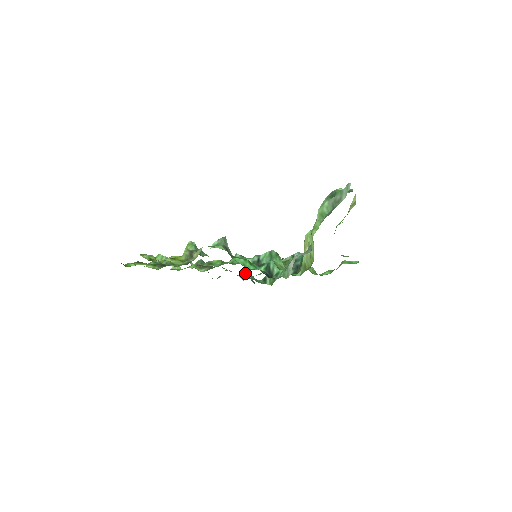
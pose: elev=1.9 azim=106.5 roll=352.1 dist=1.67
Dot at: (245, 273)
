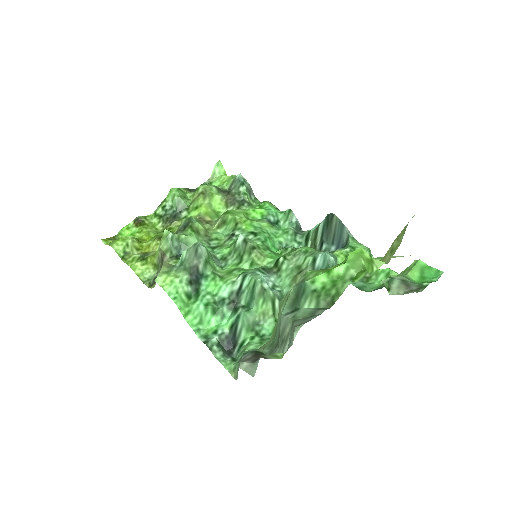
Dot at: (289, 212)
